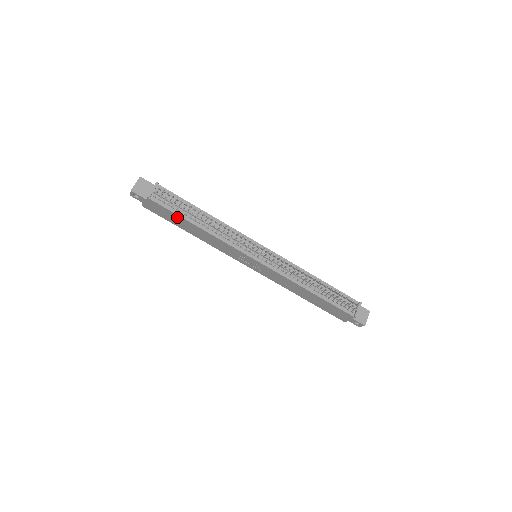
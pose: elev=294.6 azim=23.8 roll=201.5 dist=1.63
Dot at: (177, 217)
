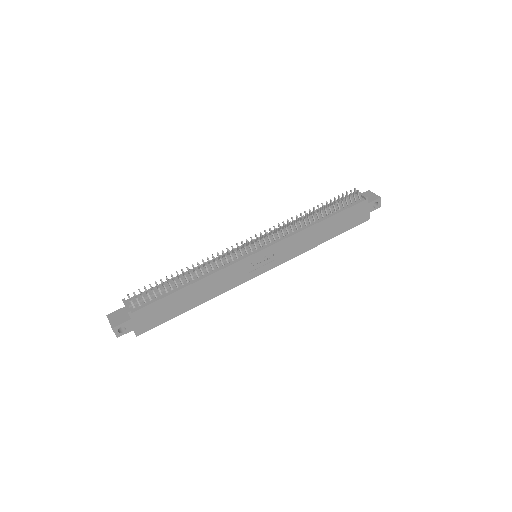
Dot at: (169, 300)
